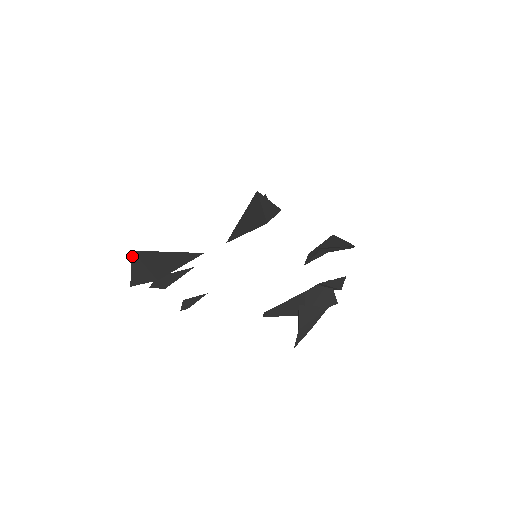
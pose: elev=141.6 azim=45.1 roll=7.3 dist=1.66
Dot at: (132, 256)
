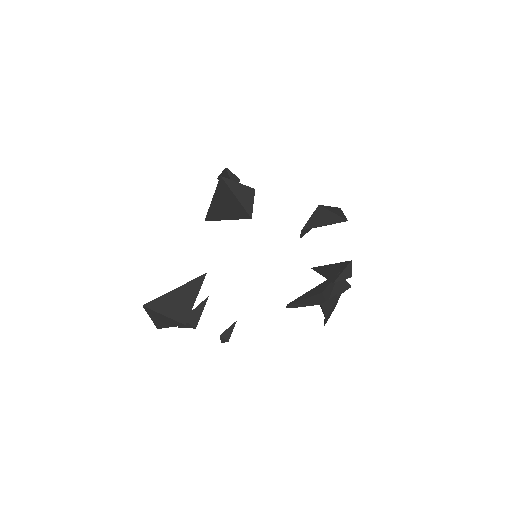
Dot at: (145, 310)
